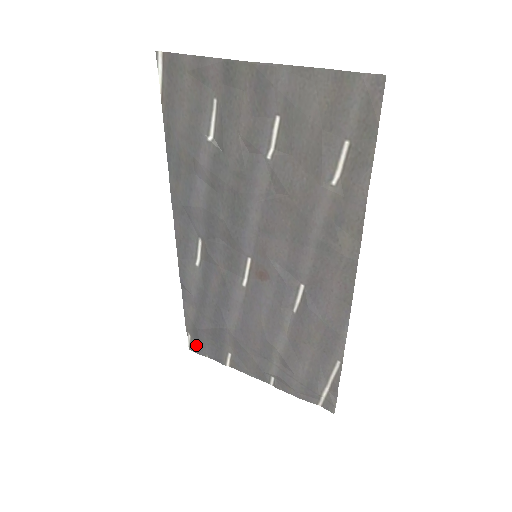
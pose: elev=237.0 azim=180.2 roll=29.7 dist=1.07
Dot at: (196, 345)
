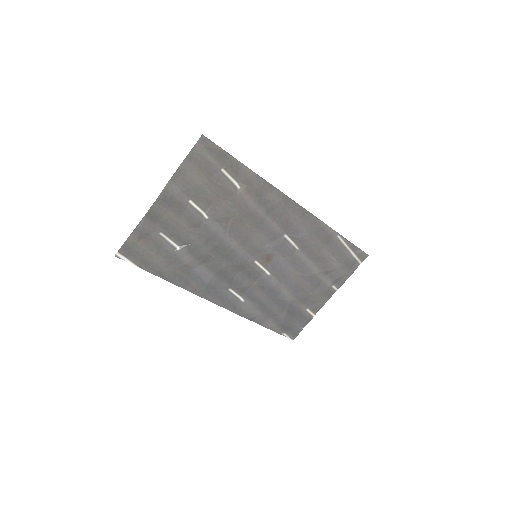
Dot at: (292, 332)
